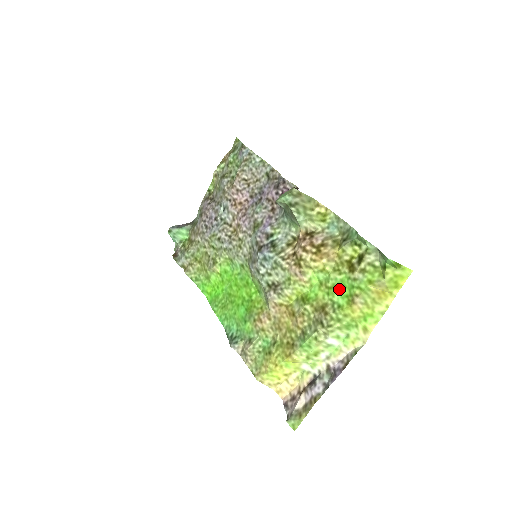
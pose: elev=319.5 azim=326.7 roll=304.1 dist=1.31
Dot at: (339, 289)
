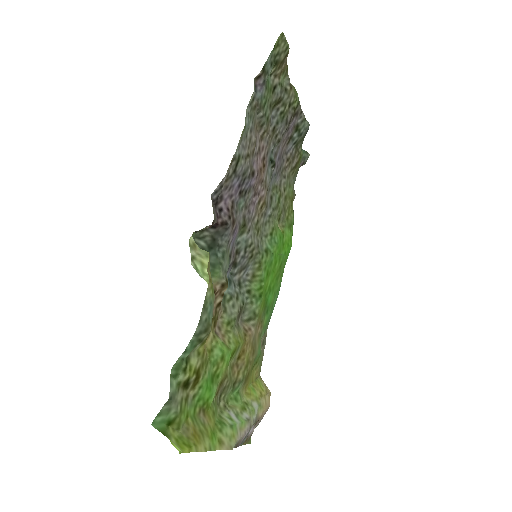
Dot at: (211, 384)
